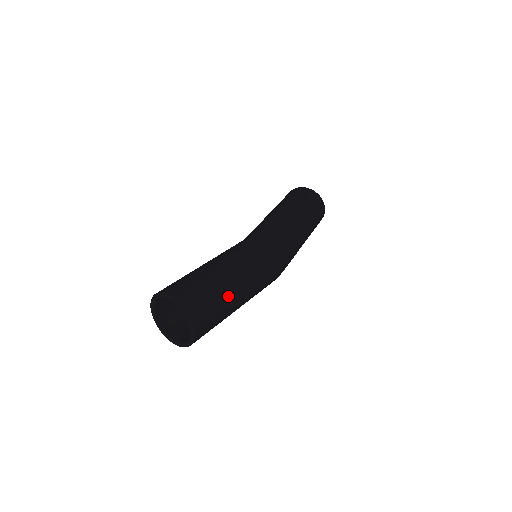
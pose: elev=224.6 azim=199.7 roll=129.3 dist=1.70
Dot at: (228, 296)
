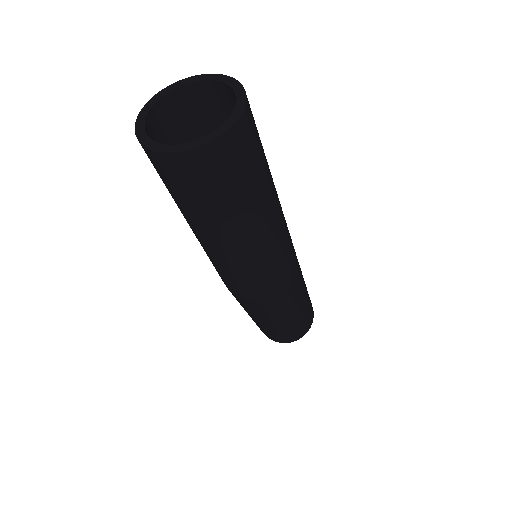
Dot at: (261, 193)
